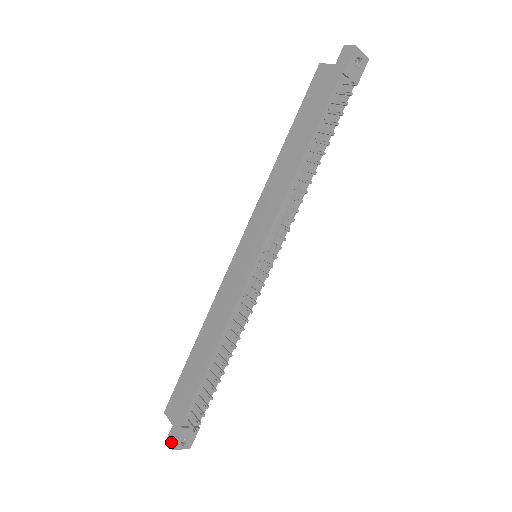
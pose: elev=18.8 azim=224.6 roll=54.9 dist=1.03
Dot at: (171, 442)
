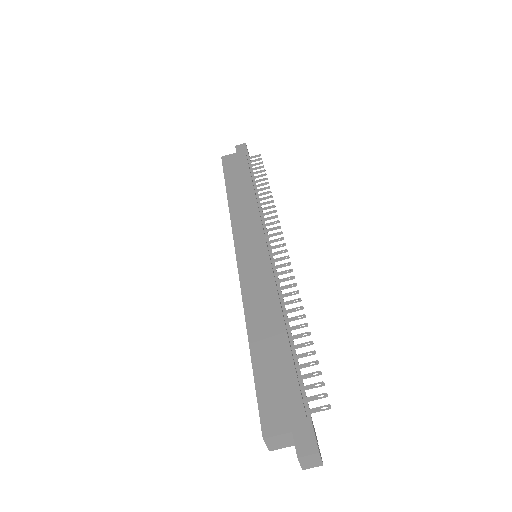
Dot at: (308, 448)
